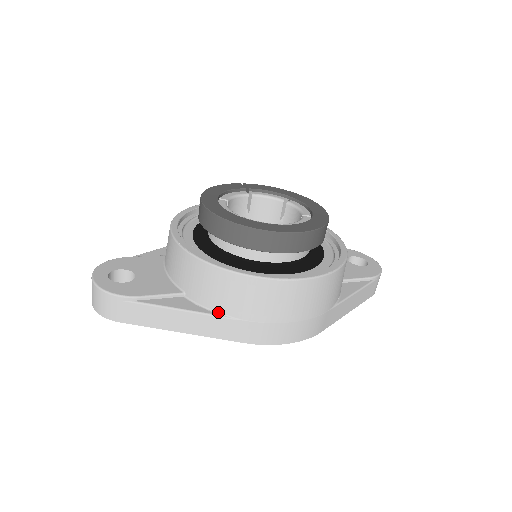
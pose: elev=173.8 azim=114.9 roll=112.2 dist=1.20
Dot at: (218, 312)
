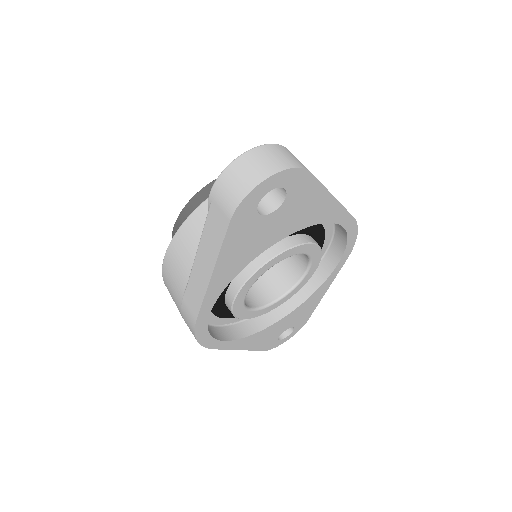
Dot at: occluded
